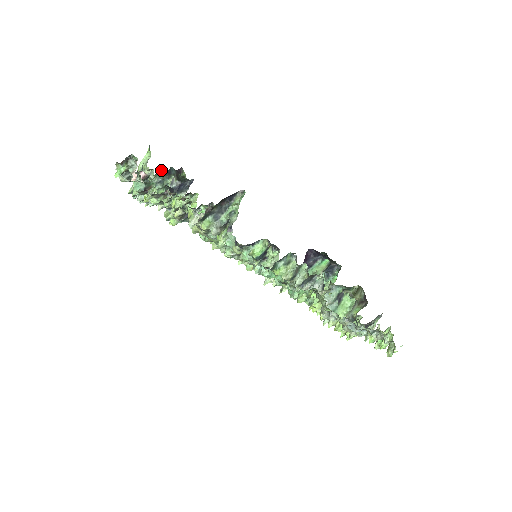
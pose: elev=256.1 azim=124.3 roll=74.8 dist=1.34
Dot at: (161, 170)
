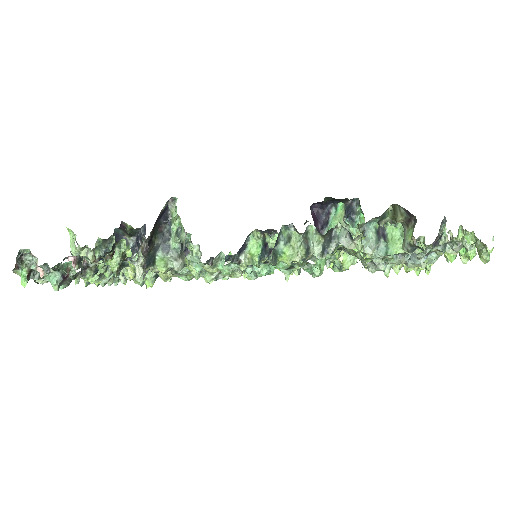
Dot at: occluded
